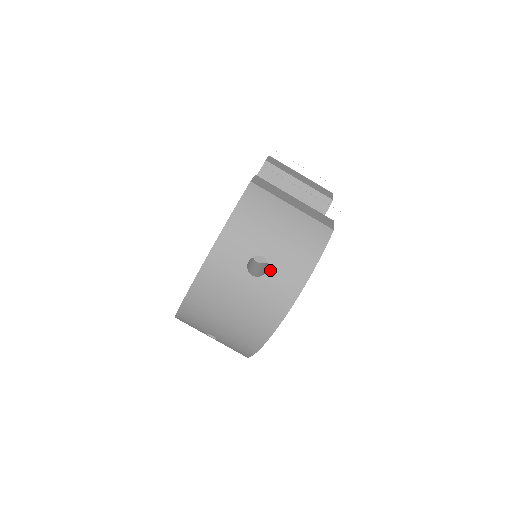
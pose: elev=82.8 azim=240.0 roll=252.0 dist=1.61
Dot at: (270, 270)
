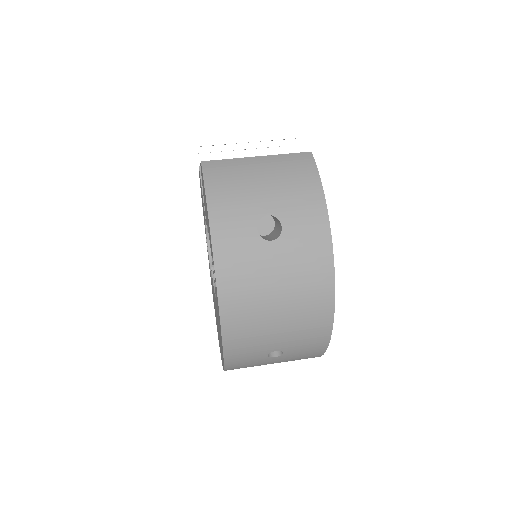
Dot at: (284, 223)
